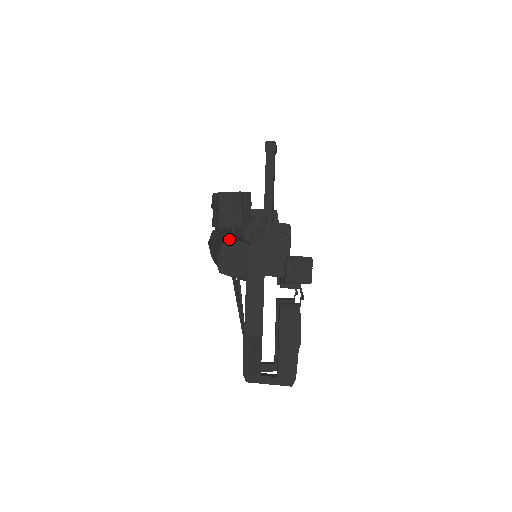
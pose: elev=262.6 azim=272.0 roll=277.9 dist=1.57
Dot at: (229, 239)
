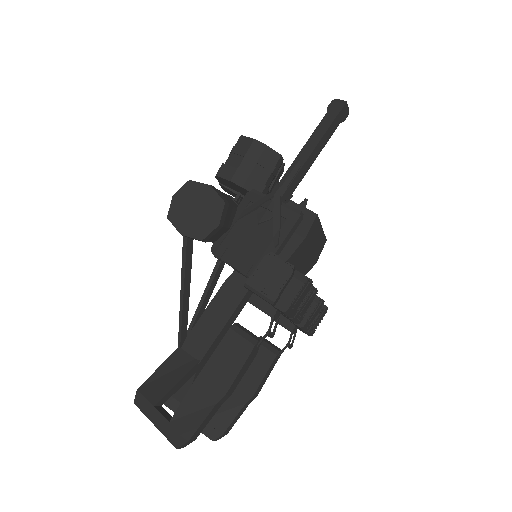
Dot at: occluded
